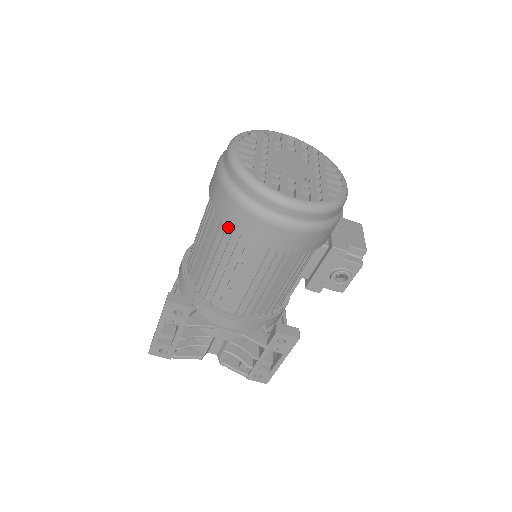
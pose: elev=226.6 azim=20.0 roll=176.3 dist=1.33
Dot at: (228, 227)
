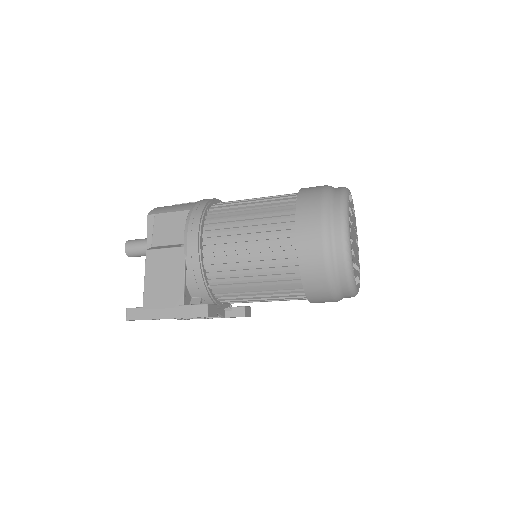
Dot at: (296, 282)
